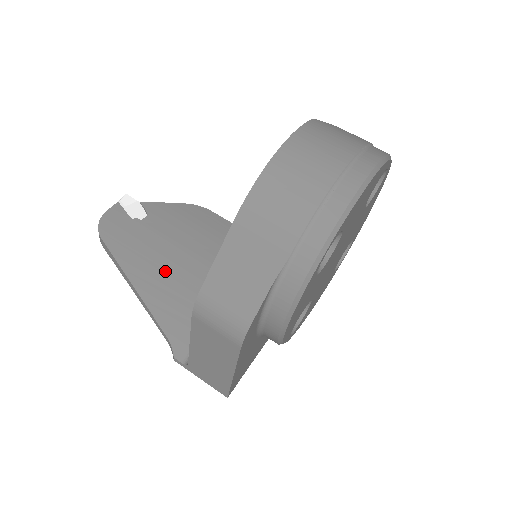
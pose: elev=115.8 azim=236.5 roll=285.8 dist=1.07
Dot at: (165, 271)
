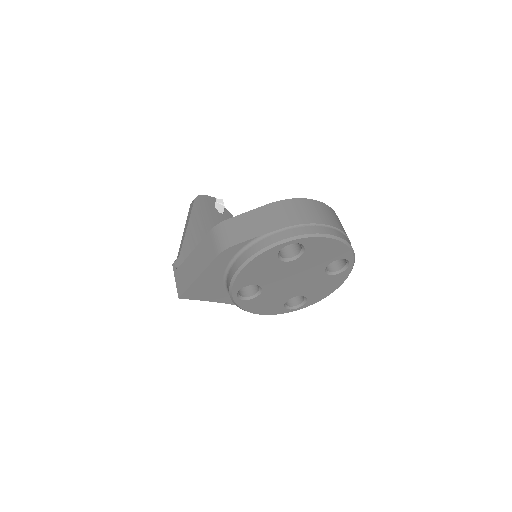
Dot at: occluded
